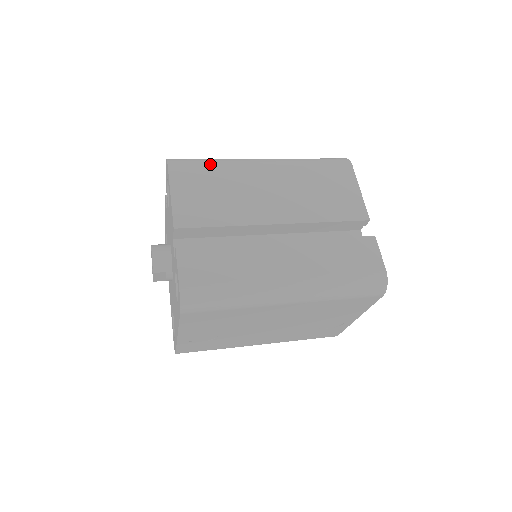
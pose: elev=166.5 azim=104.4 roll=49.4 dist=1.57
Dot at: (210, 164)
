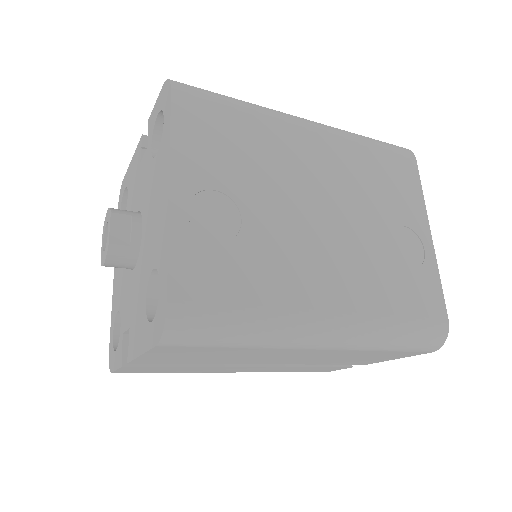
Dot at: occluded
